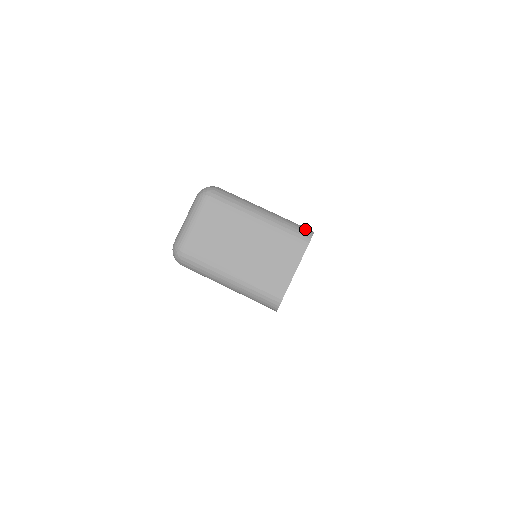
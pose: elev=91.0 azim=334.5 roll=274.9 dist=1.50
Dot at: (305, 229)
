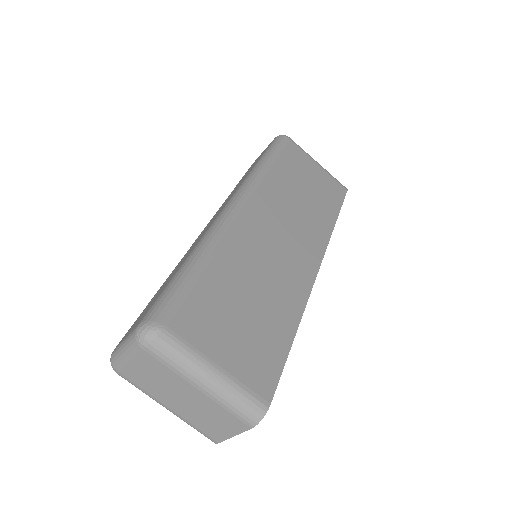
Dot at: (257, 408)
